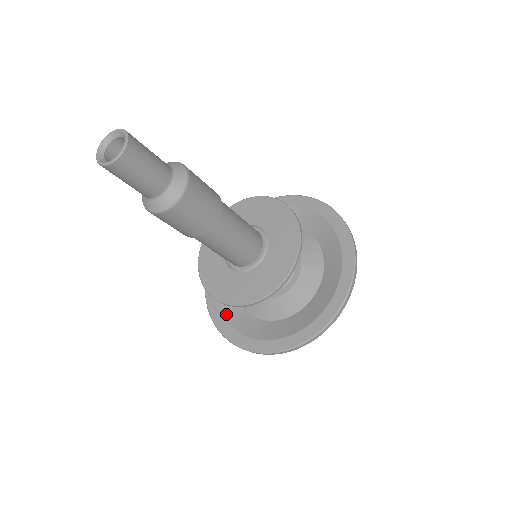
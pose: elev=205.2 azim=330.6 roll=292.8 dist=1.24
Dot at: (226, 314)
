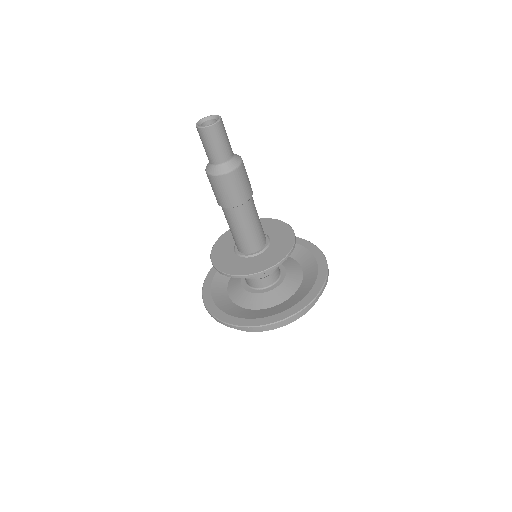
Dot at: (227, 311)
